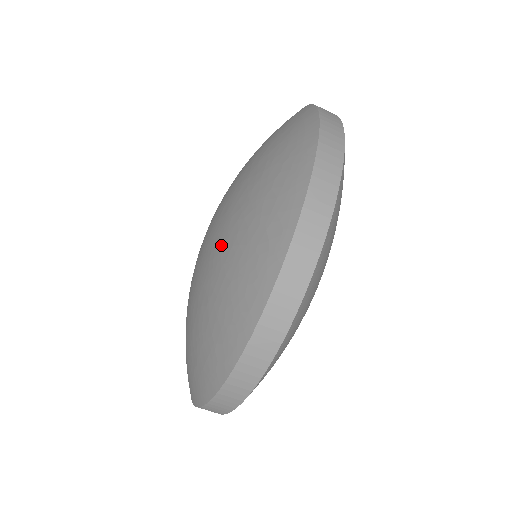
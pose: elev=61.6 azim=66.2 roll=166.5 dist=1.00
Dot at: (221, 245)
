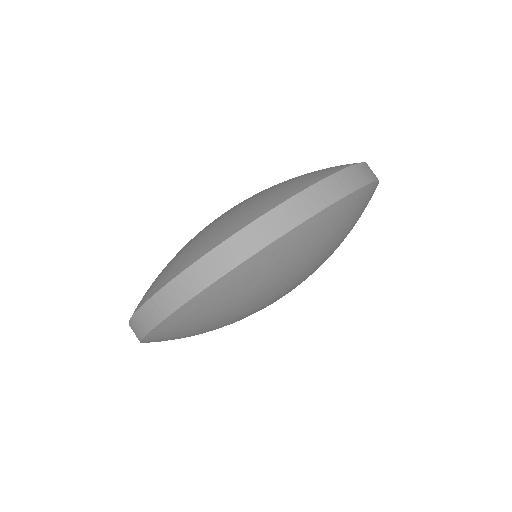
Dot at: occluded
